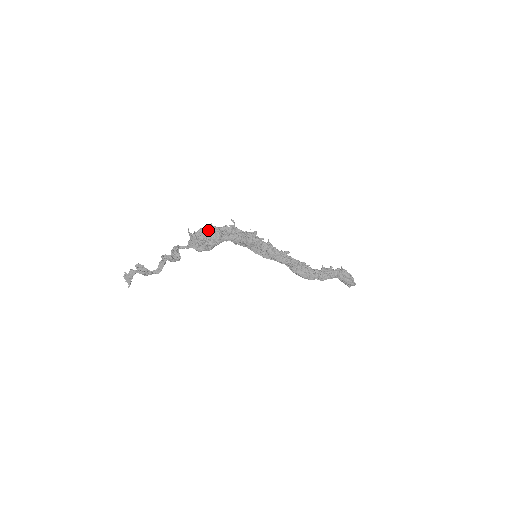
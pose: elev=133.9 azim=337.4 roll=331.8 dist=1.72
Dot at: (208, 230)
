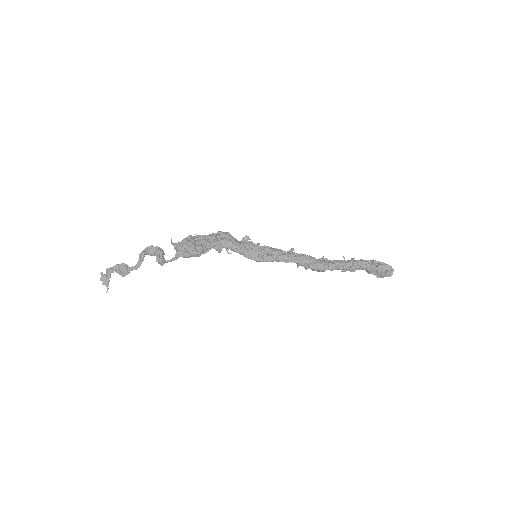
Dot at: (193, 238)
